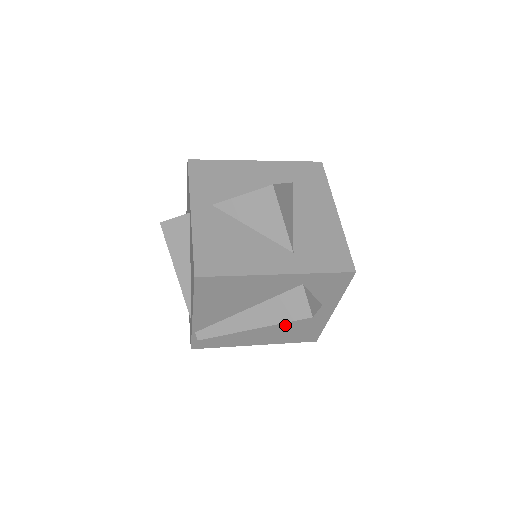
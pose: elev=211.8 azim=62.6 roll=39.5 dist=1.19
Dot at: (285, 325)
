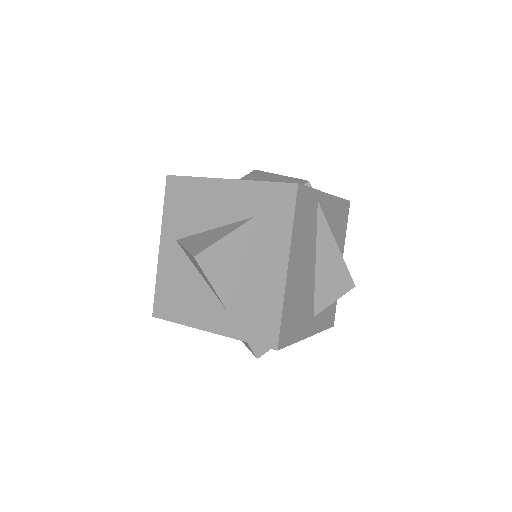
Dot at: occluded
